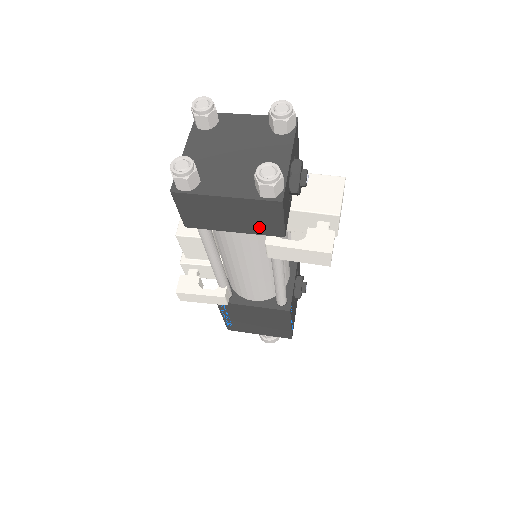
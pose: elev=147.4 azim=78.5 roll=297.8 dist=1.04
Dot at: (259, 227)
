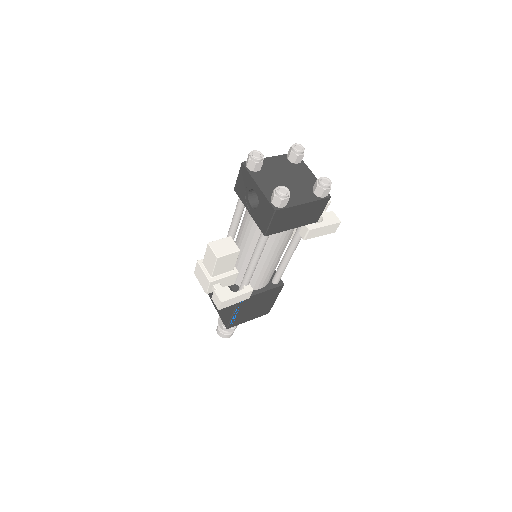
Dot at: (309, 219)
